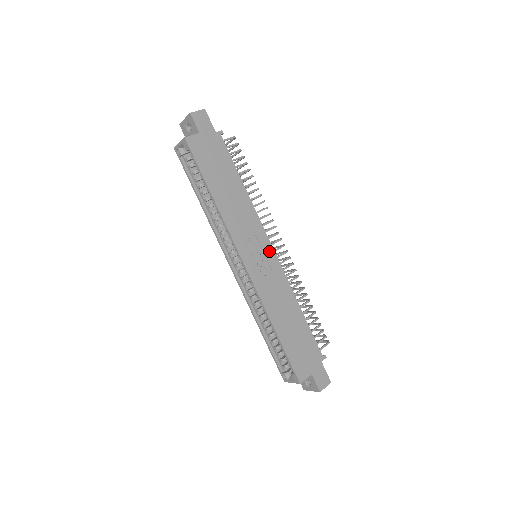
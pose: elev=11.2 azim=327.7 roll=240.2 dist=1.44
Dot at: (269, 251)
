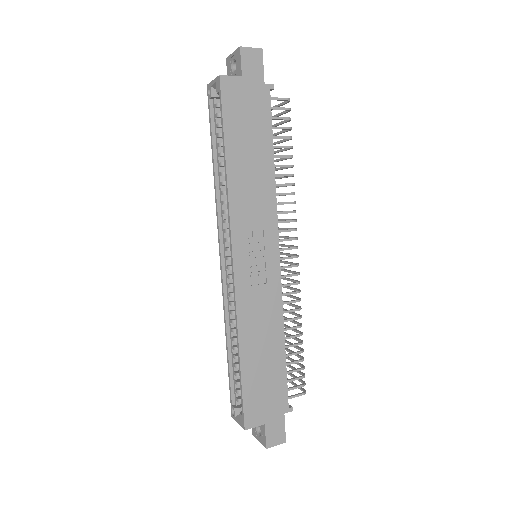
Dot at: (273, 257)
